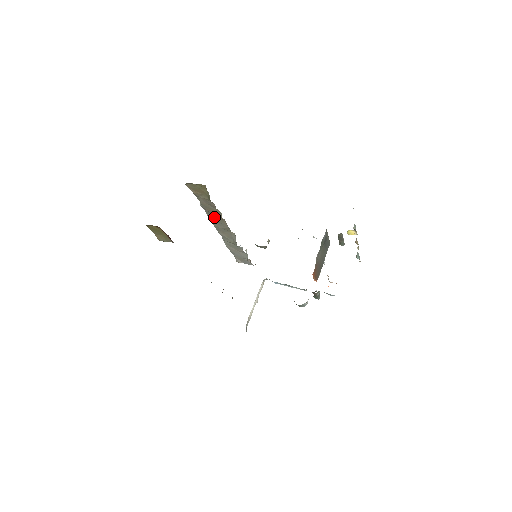
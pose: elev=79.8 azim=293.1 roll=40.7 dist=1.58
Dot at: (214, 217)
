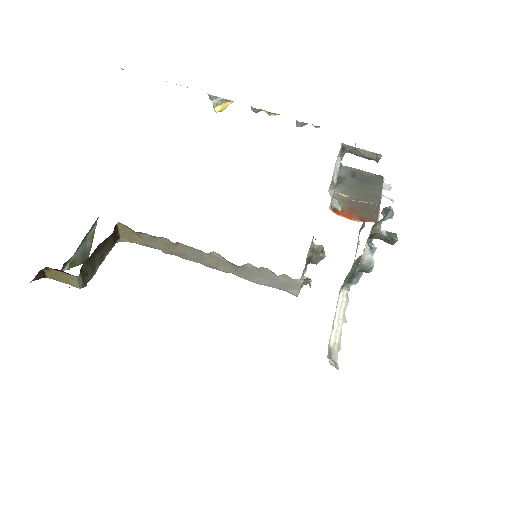
Dot at: (182, 253)
